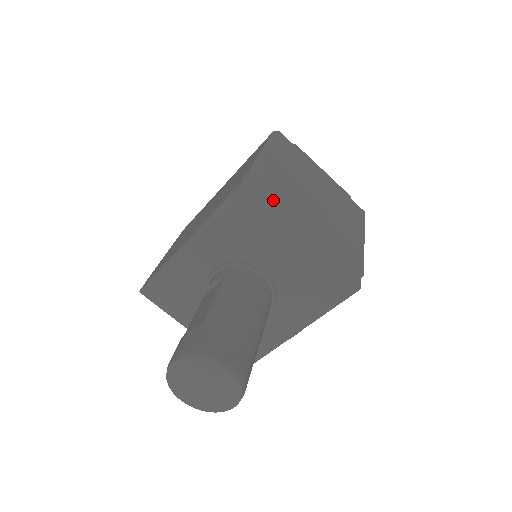
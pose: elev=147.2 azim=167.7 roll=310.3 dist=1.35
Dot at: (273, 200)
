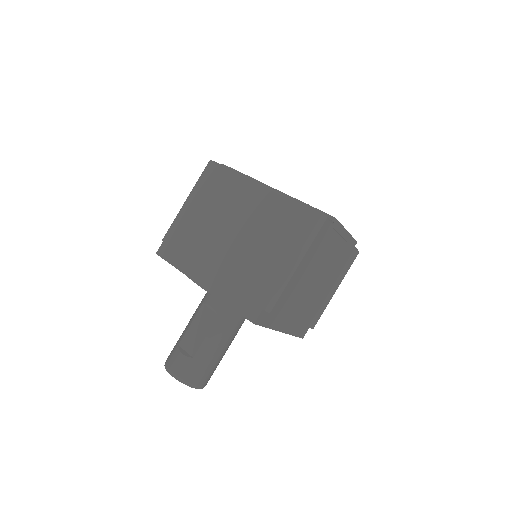
Dot at: (274, 316)
